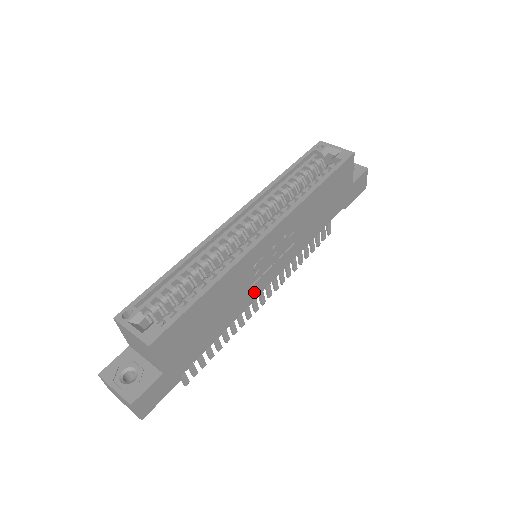
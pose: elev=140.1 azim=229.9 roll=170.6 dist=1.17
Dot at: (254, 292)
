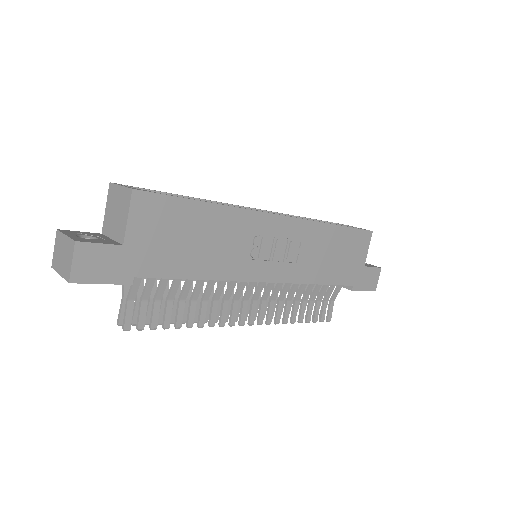
Dot at: (243, 271)
